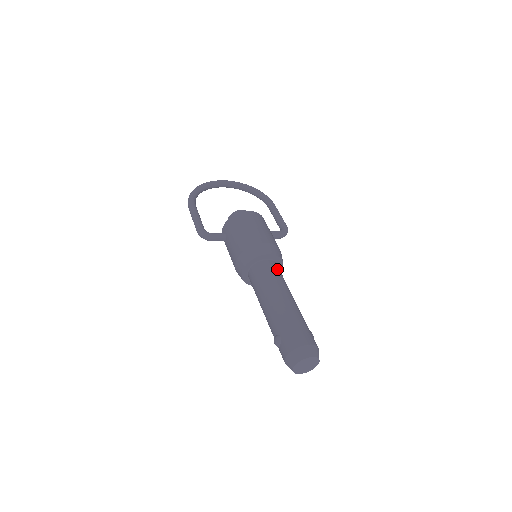
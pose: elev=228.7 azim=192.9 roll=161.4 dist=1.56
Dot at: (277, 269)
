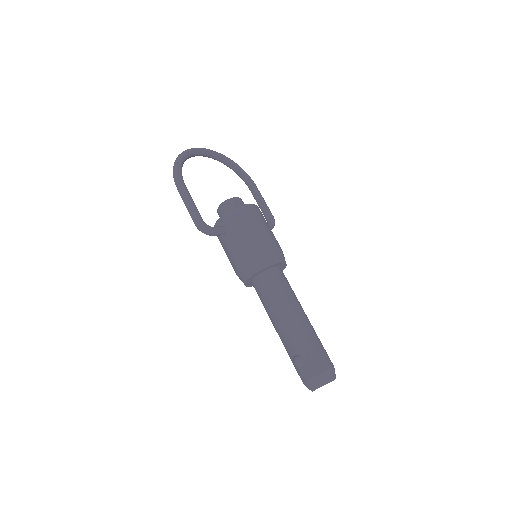
Dot at: (286, 278)
